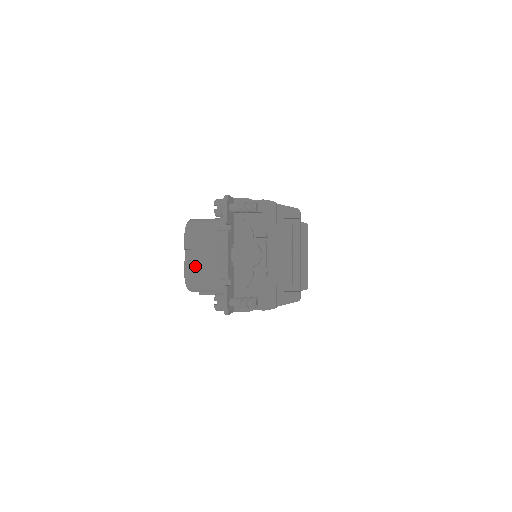
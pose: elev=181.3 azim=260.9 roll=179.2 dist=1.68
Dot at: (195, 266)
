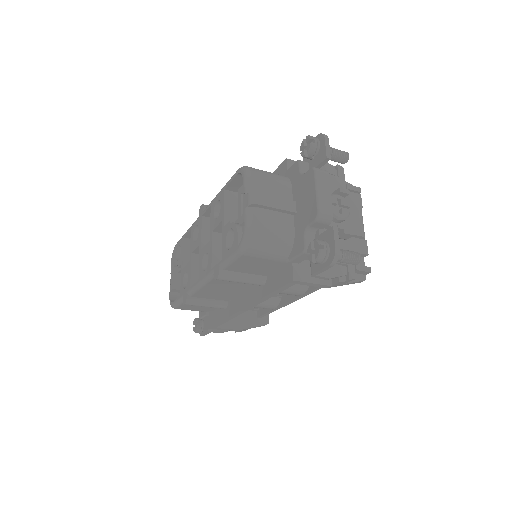
Dot at: (262, 215)
